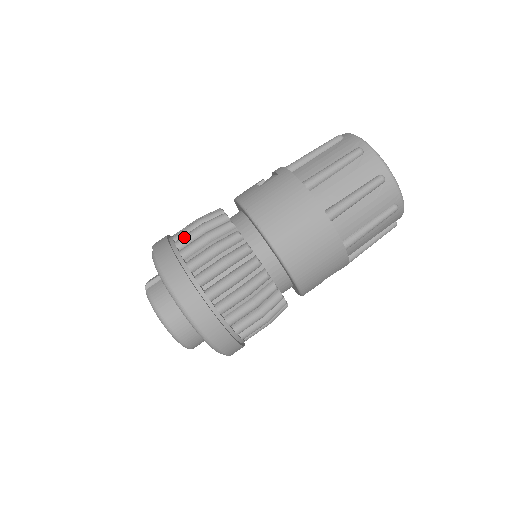
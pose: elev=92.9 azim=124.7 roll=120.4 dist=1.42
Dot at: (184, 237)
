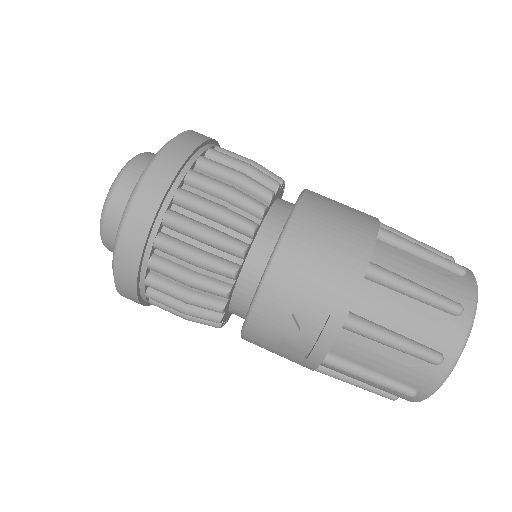
Dot at: occluded
